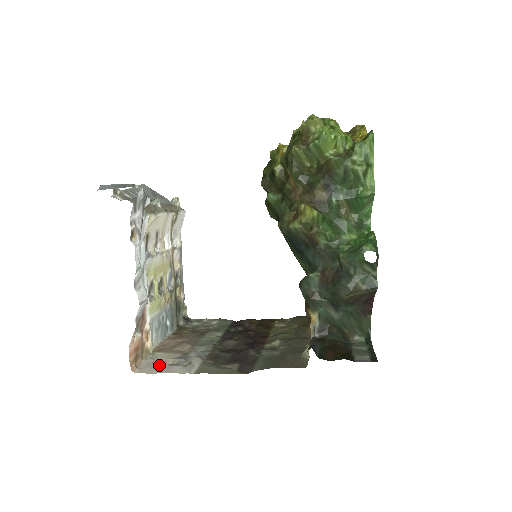
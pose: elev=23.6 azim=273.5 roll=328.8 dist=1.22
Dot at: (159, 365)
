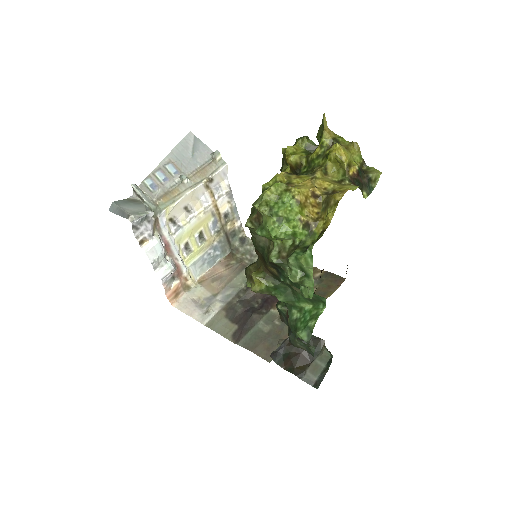
Dot at: (191, 304)
